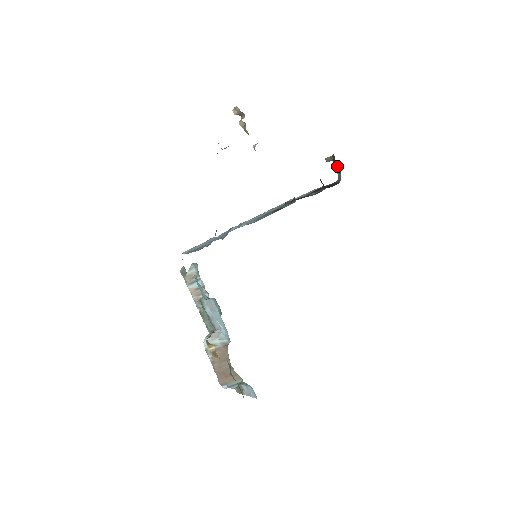
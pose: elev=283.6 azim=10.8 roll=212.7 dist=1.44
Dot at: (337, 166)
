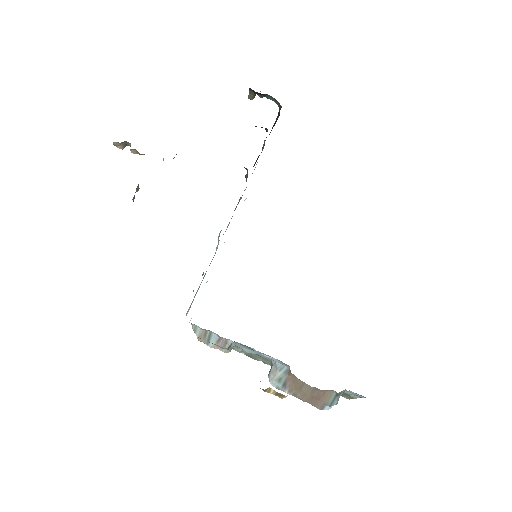
Dot at: (263, 95)
